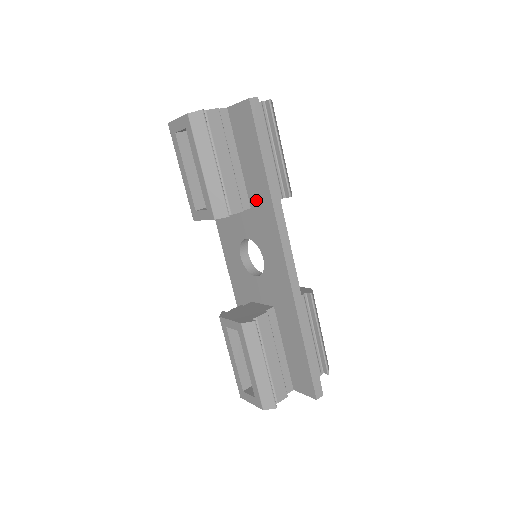
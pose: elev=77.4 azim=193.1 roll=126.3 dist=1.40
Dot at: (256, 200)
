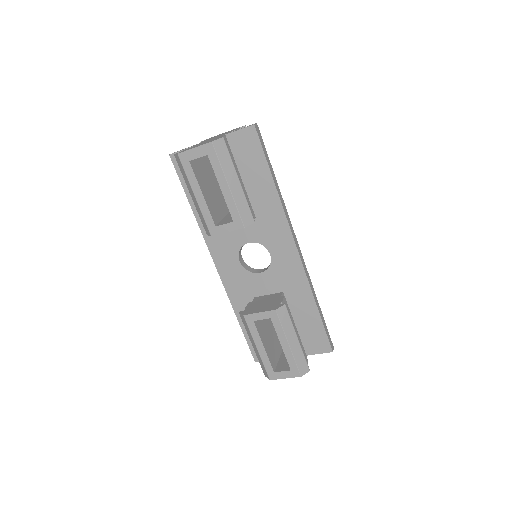
Dot at: (262, 207)
